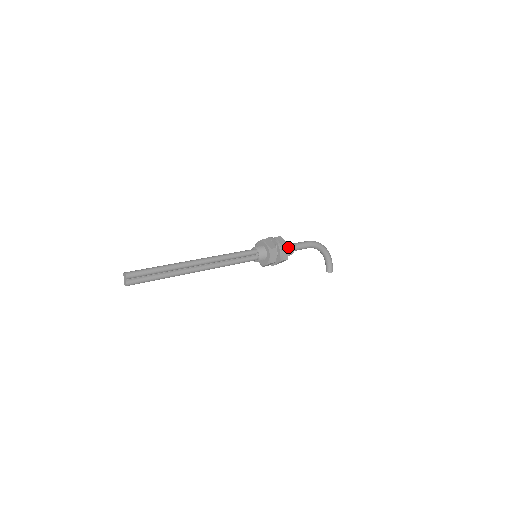
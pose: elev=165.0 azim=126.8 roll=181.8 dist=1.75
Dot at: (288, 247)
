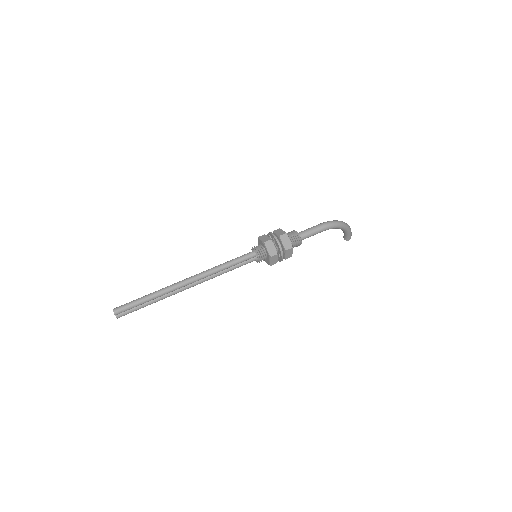
Dot at: (292, 248)
